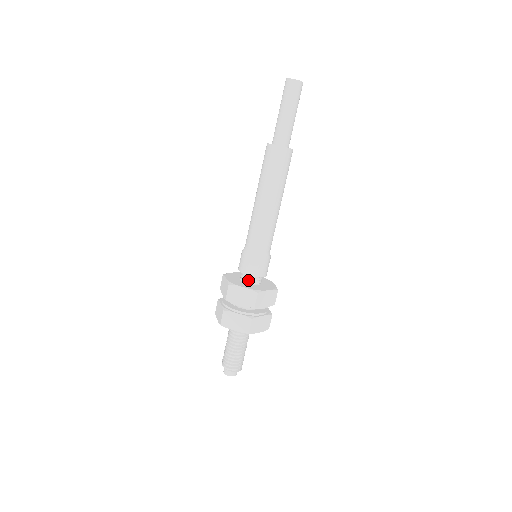
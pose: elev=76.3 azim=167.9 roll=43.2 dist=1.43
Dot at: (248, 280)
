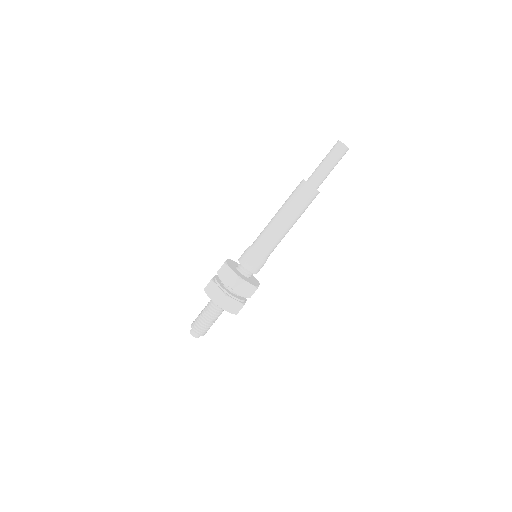
Dot at: (240, 269)
